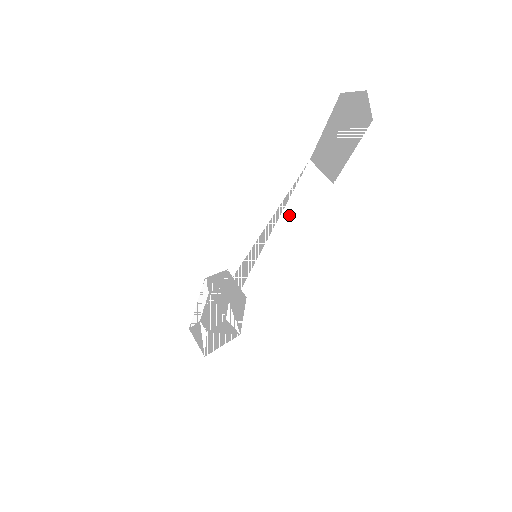
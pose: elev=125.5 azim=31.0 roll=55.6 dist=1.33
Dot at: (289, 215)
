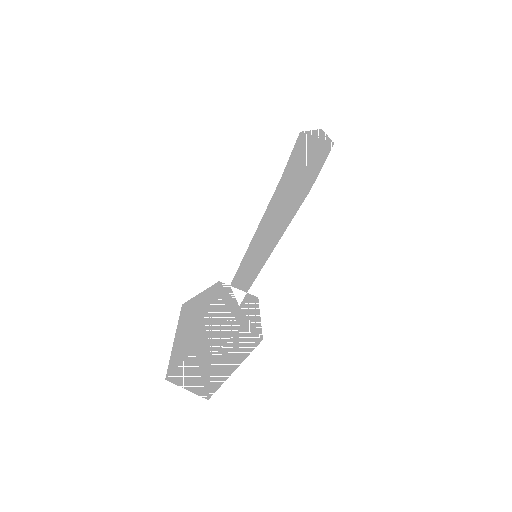
Dot at: (278, 217)
